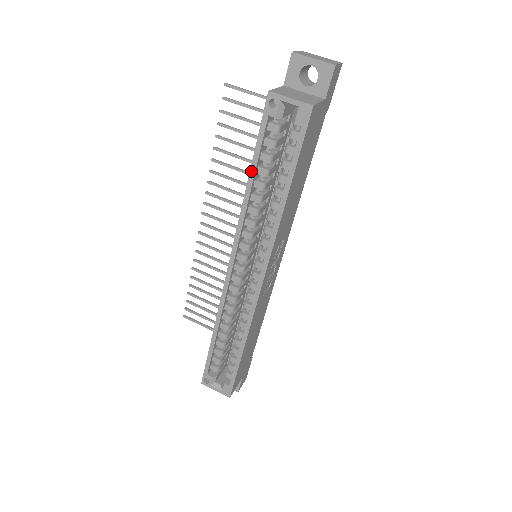
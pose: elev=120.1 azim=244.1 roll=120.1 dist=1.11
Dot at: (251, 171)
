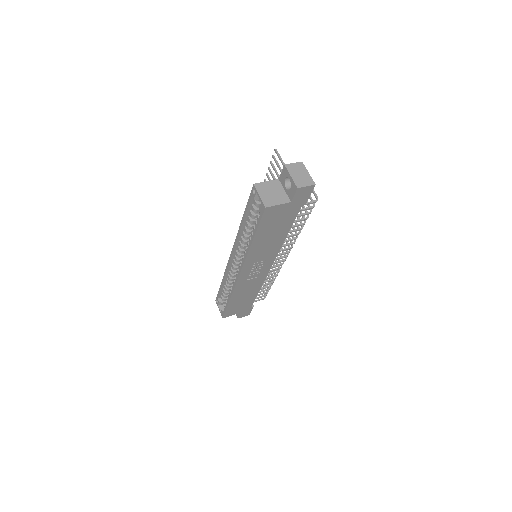
Dot at: (243, 216)
